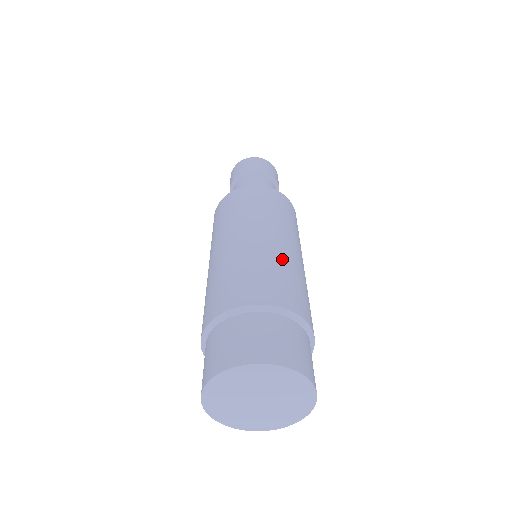
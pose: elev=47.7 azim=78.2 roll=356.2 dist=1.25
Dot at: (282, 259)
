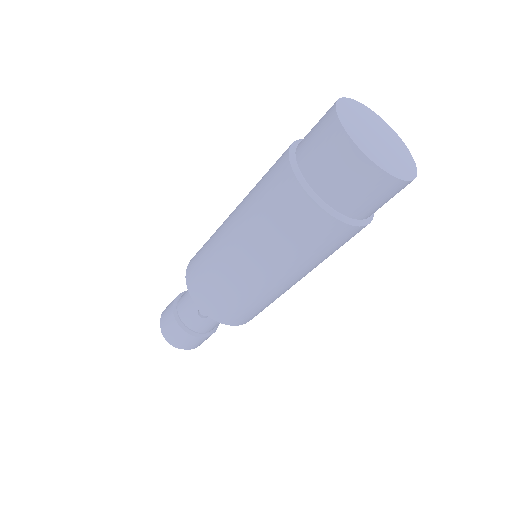
Dot at: occluded
